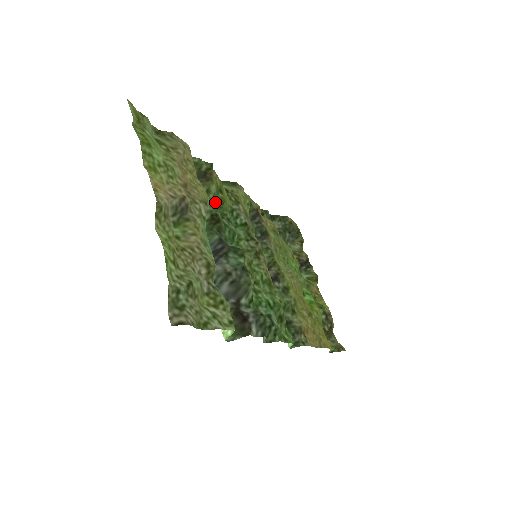
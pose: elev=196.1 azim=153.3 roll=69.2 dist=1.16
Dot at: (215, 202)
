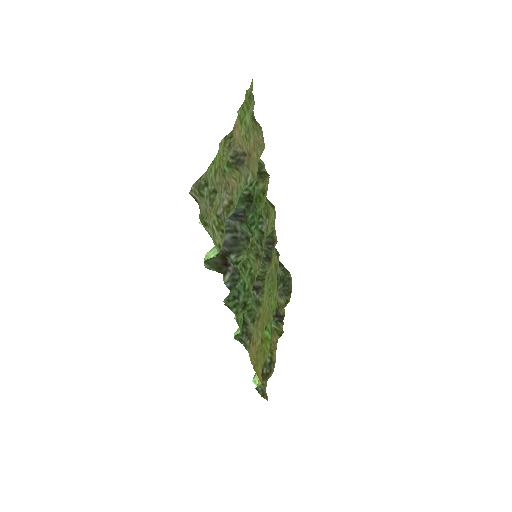
Dot at: (255, 195)
